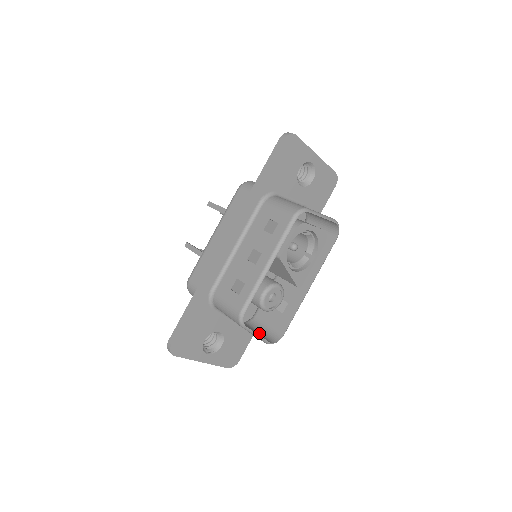
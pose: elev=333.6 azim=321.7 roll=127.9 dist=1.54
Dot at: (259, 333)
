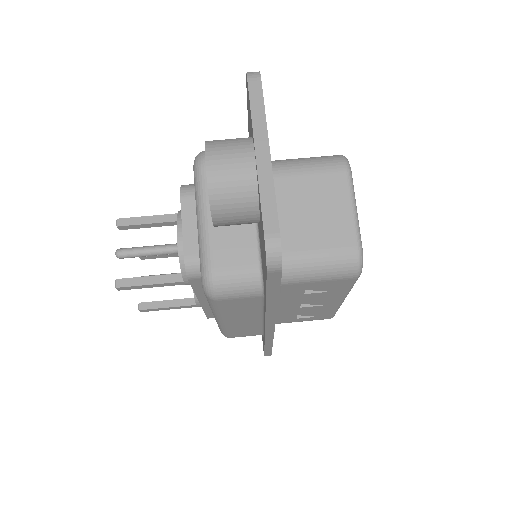
Dot at: occluded
